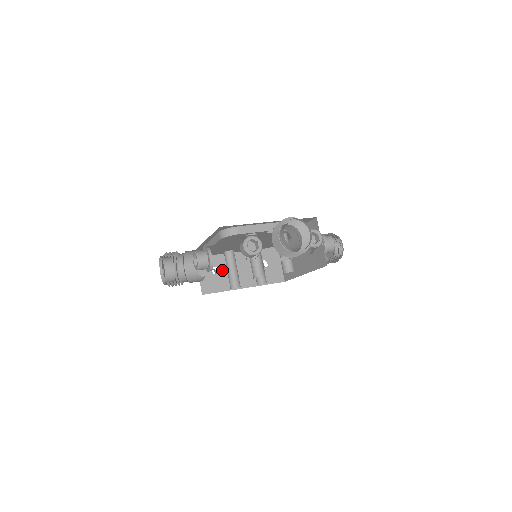
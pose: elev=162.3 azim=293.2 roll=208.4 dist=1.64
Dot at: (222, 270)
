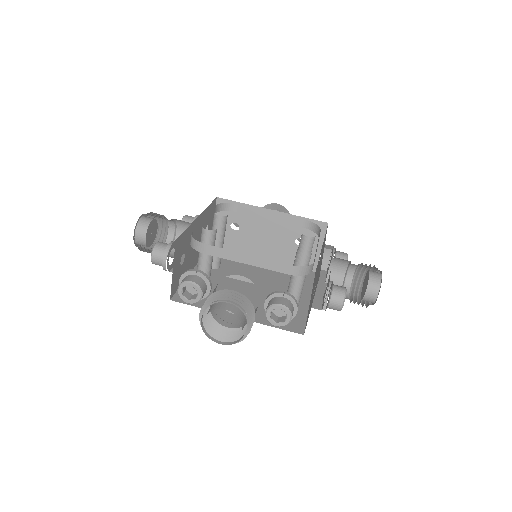
Dot at: (186, 256)
